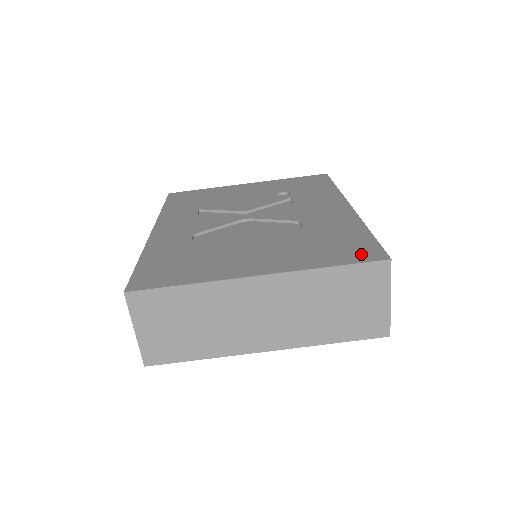
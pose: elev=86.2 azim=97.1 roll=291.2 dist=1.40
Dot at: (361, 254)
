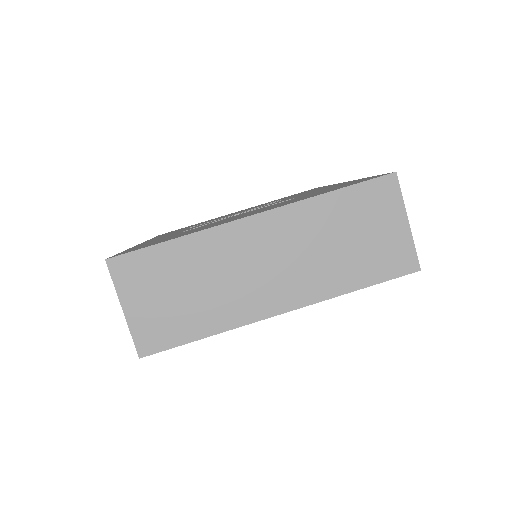
Dot at: (363, 180)
